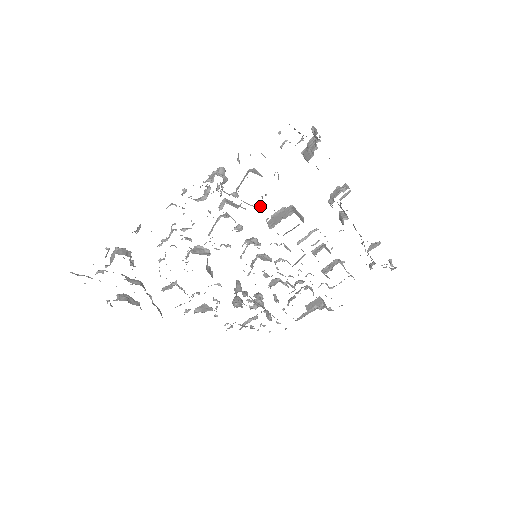
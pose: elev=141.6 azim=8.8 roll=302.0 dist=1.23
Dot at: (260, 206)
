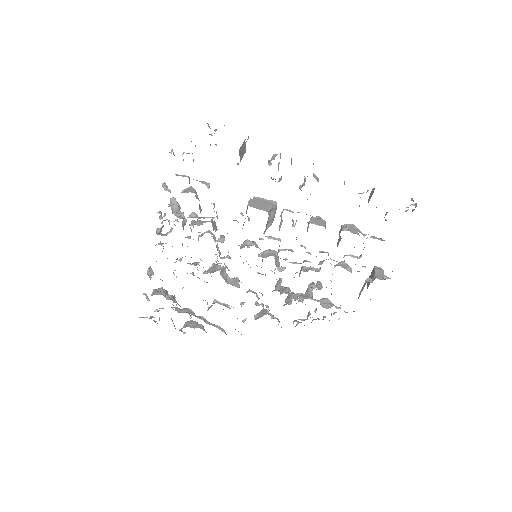
Dot at: occluded
